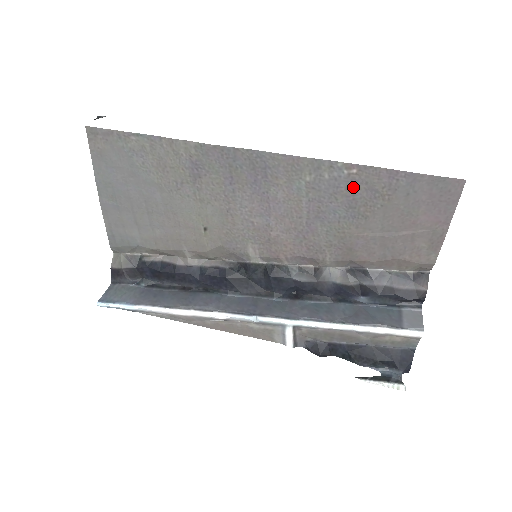
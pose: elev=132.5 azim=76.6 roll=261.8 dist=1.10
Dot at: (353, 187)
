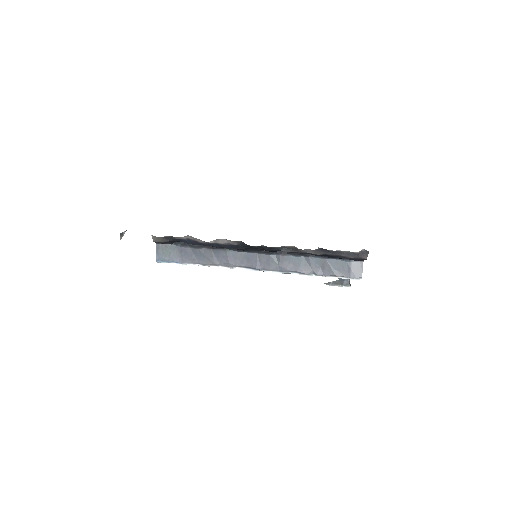
Dot at: occluded
